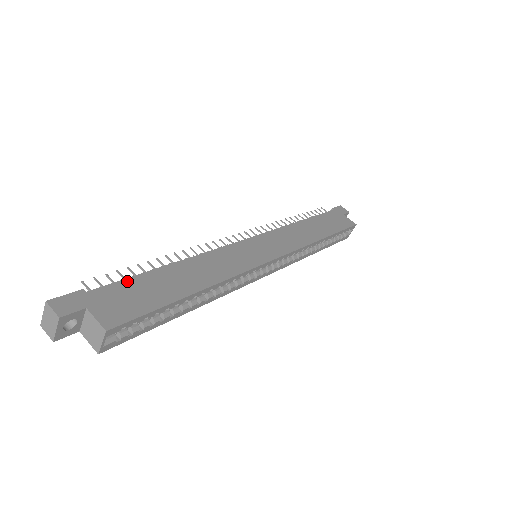
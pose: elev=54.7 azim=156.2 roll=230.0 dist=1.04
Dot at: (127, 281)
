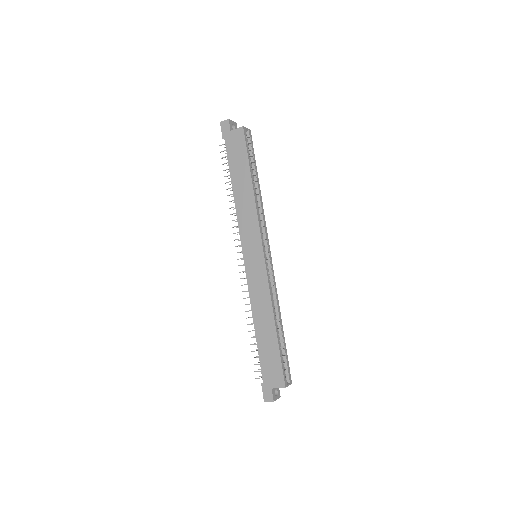
Dot at: (261, 361)
